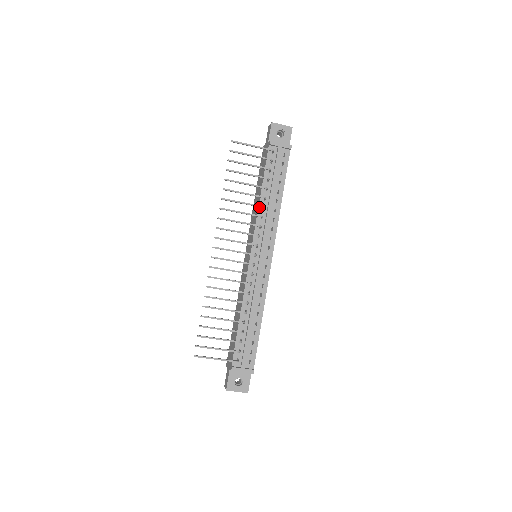
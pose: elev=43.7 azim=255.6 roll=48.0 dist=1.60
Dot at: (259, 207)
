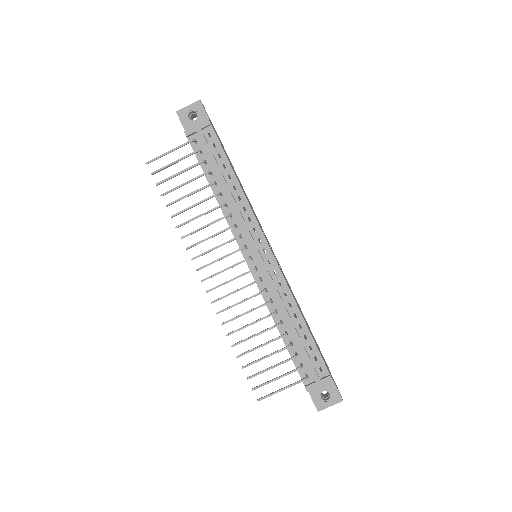
Dot at: (221, 207)
